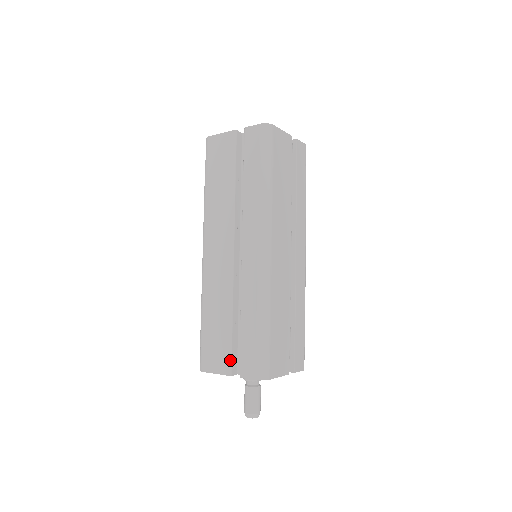
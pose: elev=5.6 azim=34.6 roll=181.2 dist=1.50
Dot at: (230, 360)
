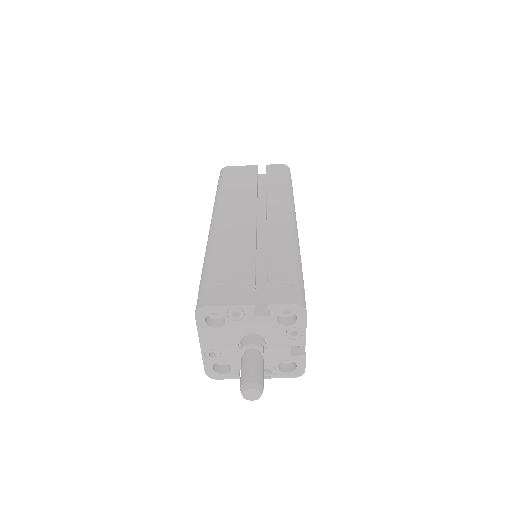
Dot at: (253, 291)
